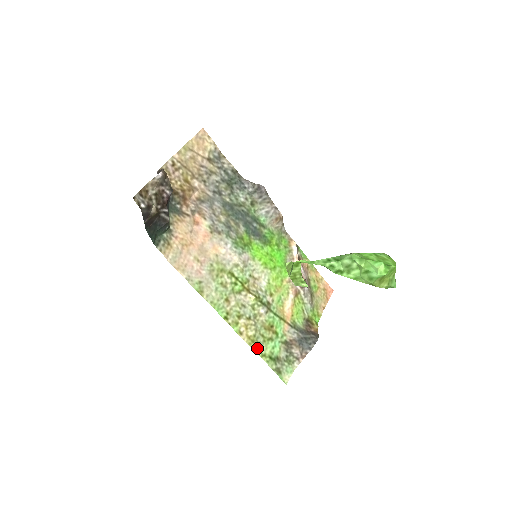
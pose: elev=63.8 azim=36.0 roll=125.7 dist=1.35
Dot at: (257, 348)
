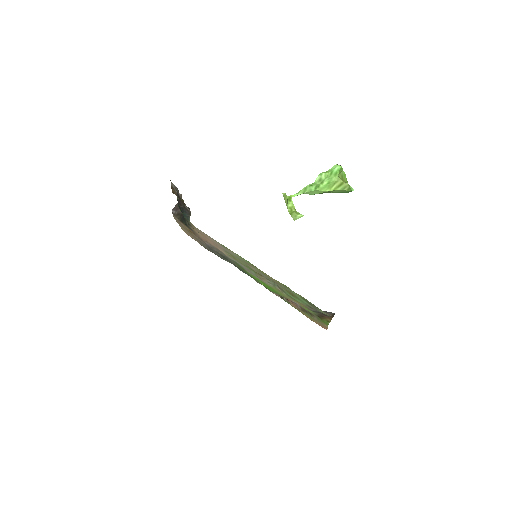
Dot at: (288, 287)
